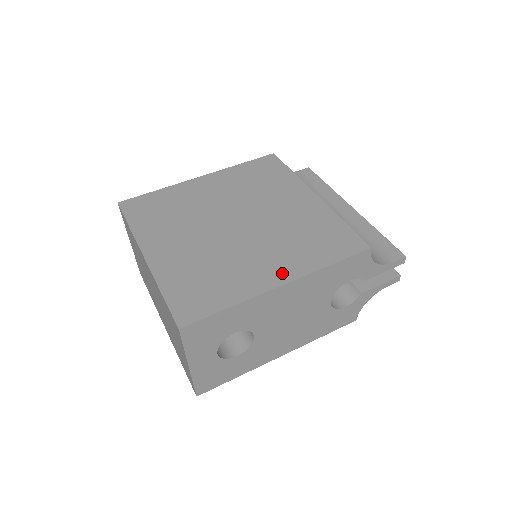
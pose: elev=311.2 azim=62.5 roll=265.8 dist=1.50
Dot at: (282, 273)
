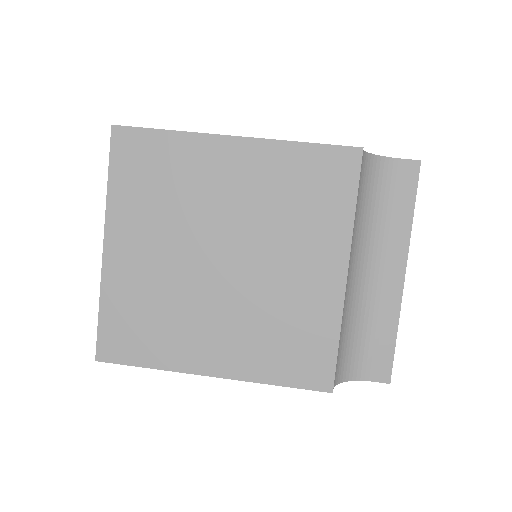
Dot at: (221, 363)
